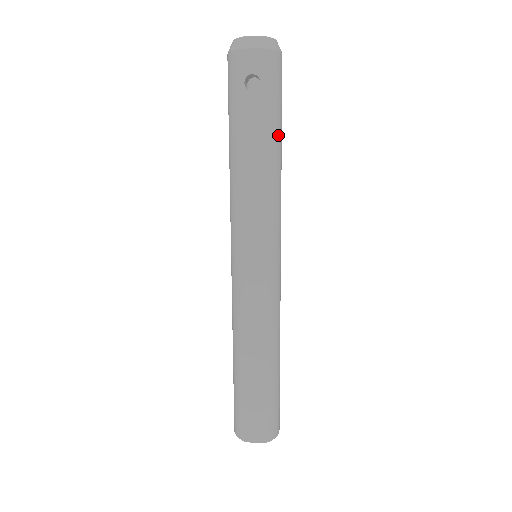
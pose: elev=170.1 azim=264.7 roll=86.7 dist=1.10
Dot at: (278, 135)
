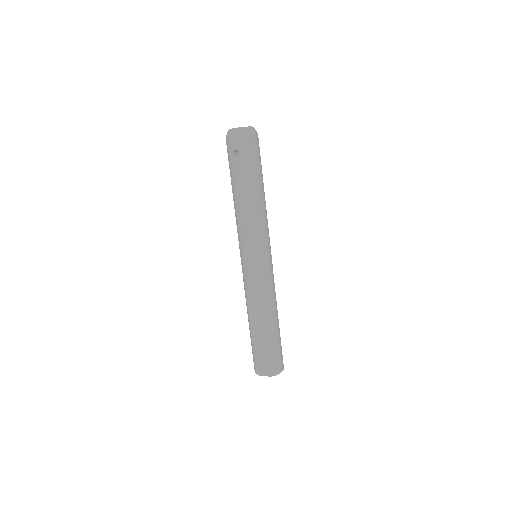
Dot at: (257, 182)
